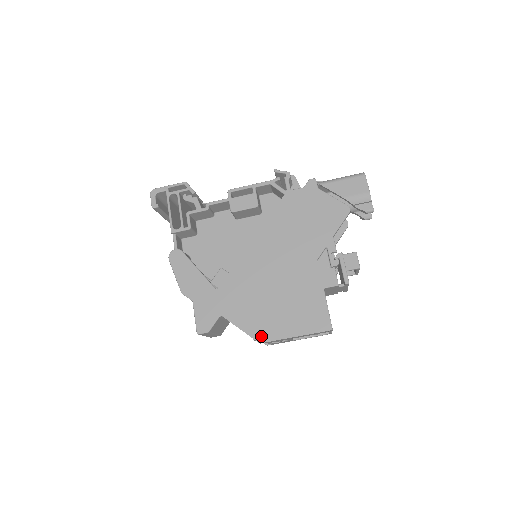
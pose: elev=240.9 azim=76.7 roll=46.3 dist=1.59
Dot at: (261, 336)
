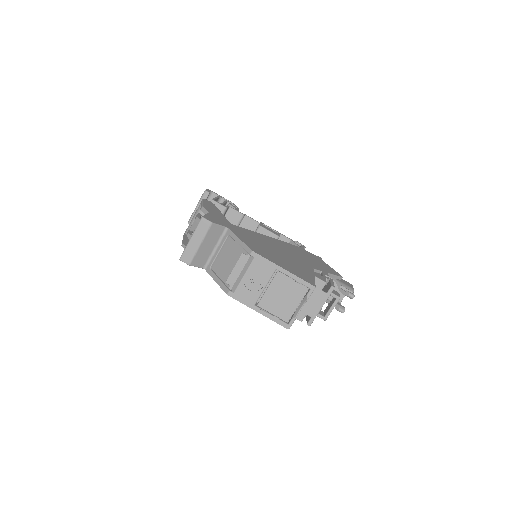
Dot at: (255, 250)
